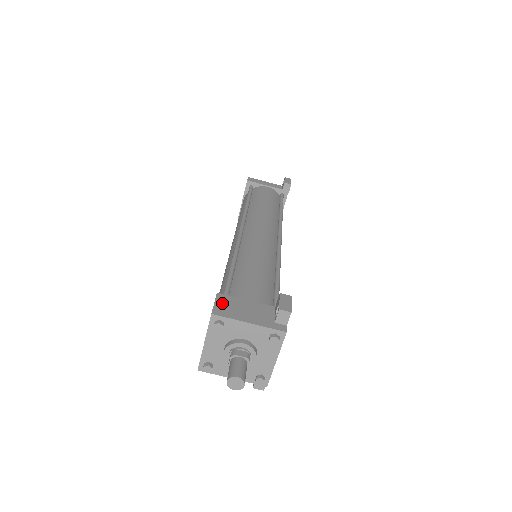
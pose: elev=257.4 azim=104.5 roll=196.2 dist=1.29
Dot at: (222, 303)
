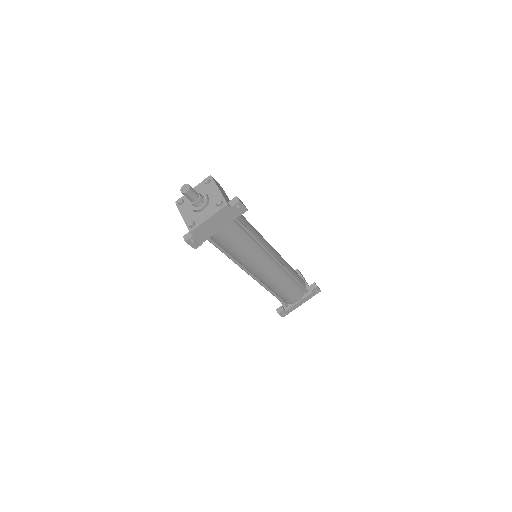
Dot at: occluded
